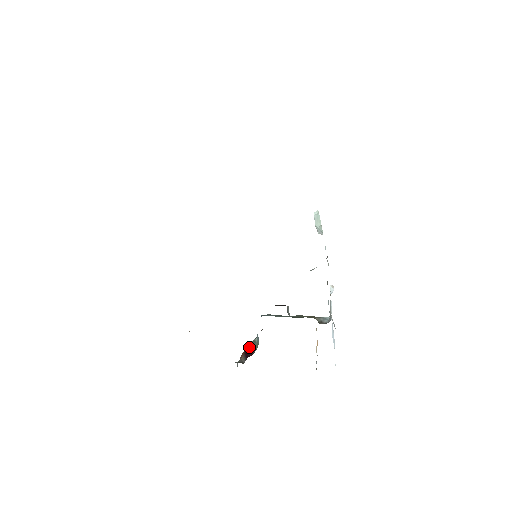
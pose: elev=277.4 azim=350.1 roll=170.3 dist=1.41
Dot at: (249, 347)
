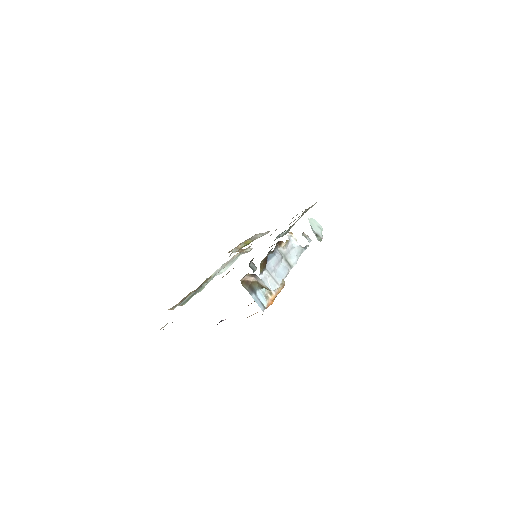
Dot at: occluded
